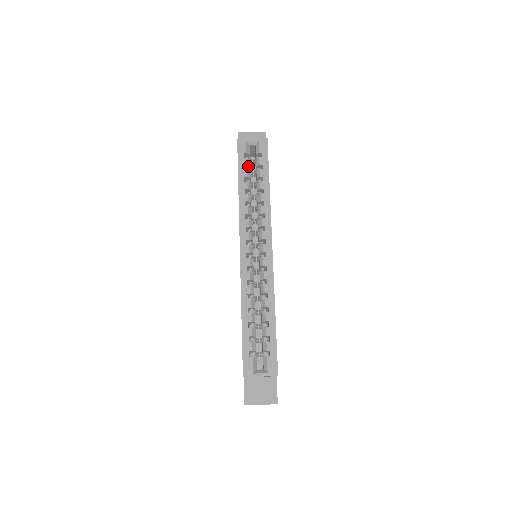
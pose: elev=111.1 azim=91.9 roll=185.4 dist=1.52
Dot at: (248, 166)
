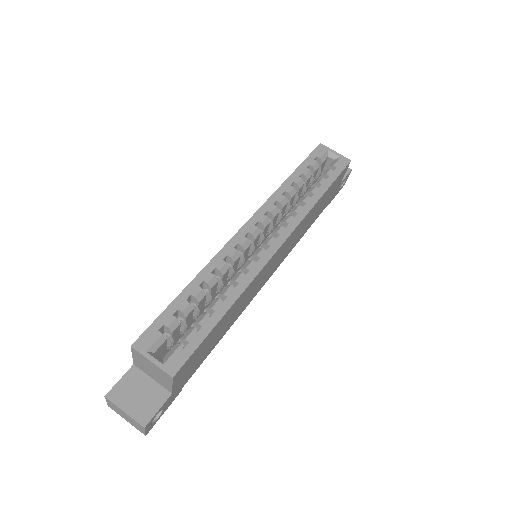
Dot at: (313, 169)
